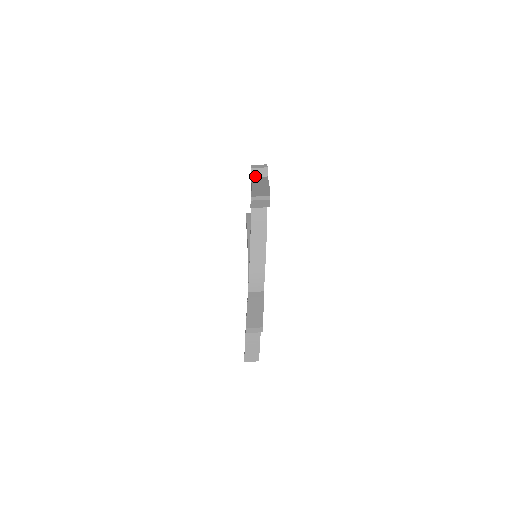
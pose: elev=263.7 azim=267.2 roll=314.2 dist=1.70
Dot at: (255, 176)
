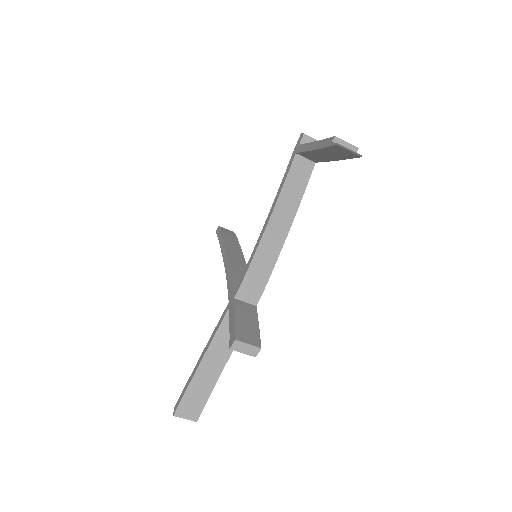
Dot at: occluded
